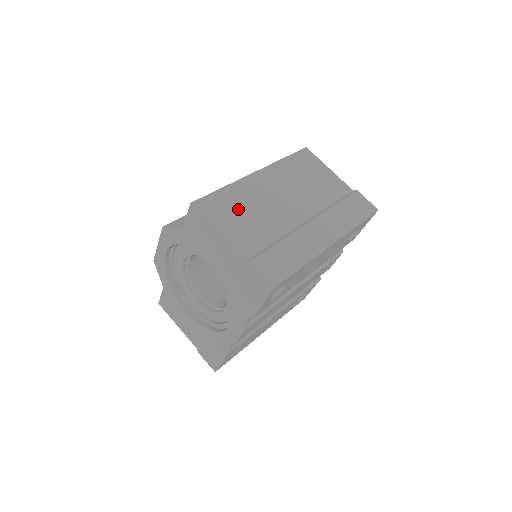
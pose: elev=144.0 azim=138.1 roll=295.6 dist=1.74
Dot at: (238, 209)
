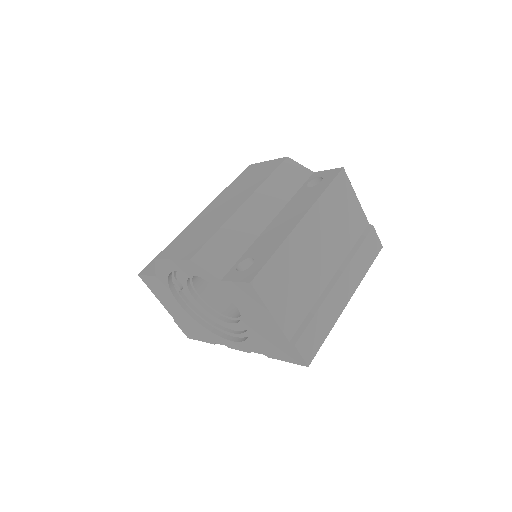
Dot at: (287, 278)
